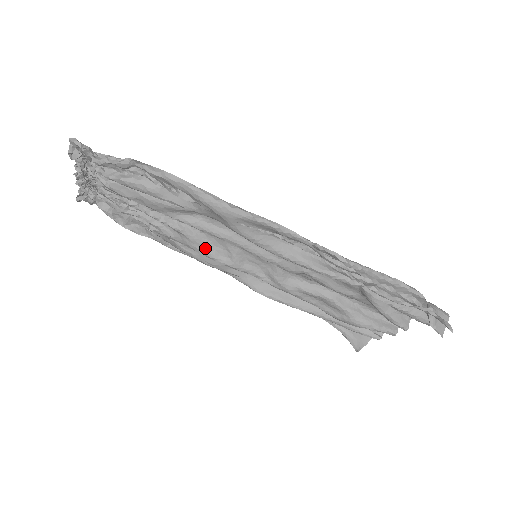
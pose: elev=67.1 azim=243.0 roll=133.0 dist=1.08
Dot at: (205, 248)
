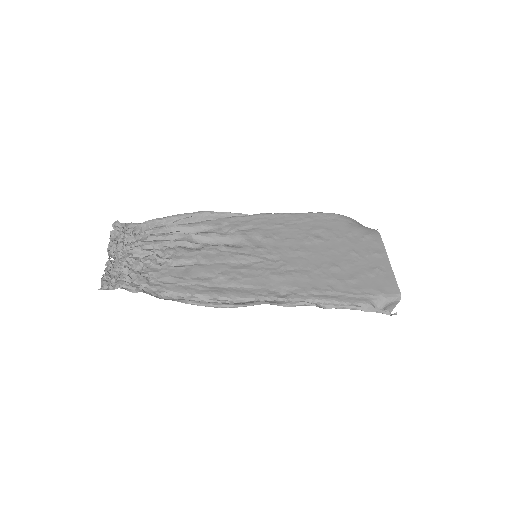
Dot at: occluded
